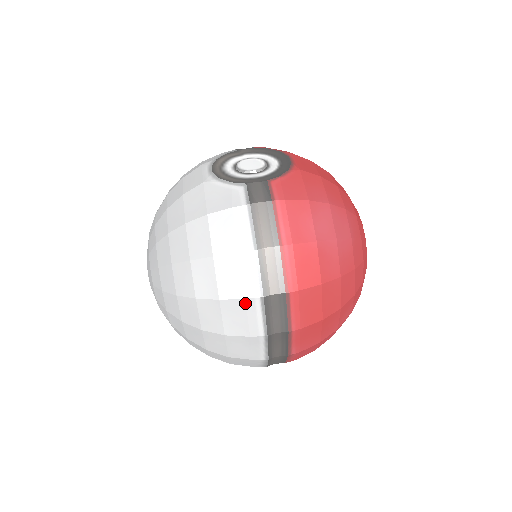
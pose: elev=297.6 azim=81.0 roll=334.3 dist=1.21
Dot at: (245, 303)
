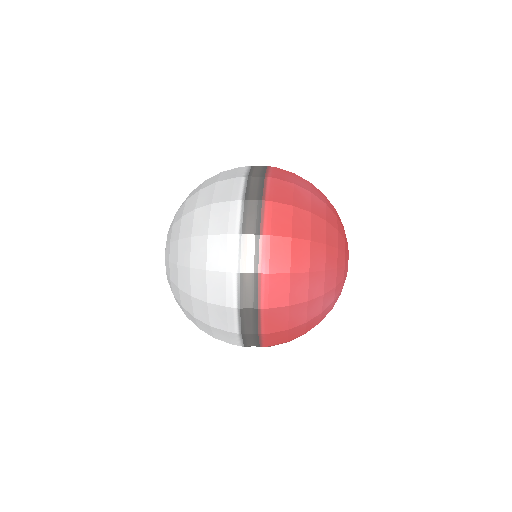
Dot at: (230, 204)
